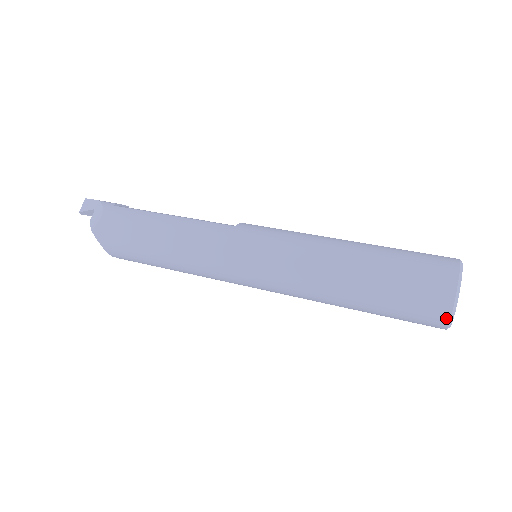
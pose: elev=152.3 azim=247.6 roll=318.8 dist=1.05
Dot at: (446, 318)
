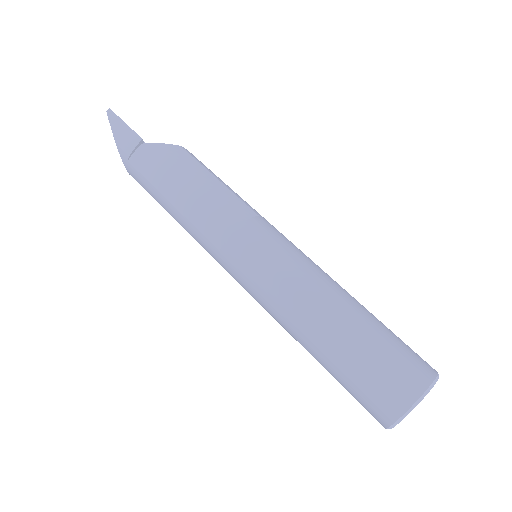
Dot at: occluded
